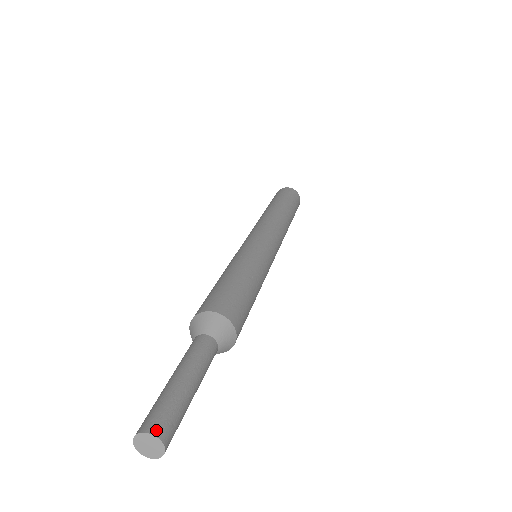
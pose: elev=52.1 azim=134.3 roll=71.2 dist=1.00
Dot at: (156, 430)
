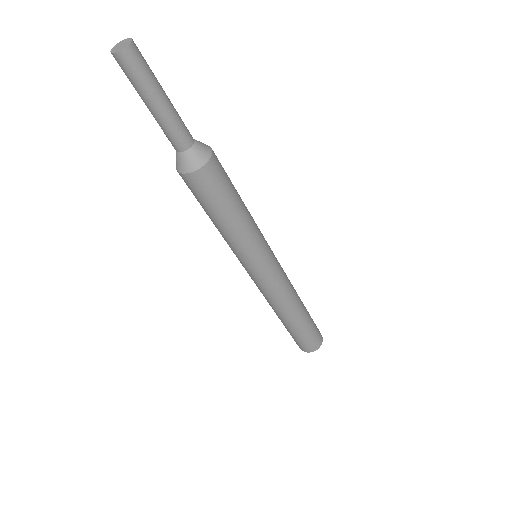
Dot at: (133, 42)
